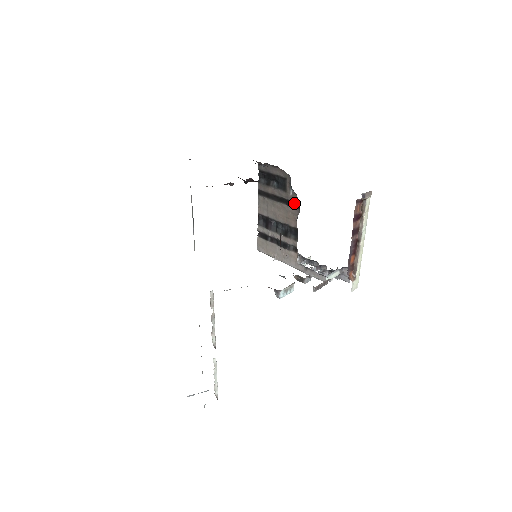
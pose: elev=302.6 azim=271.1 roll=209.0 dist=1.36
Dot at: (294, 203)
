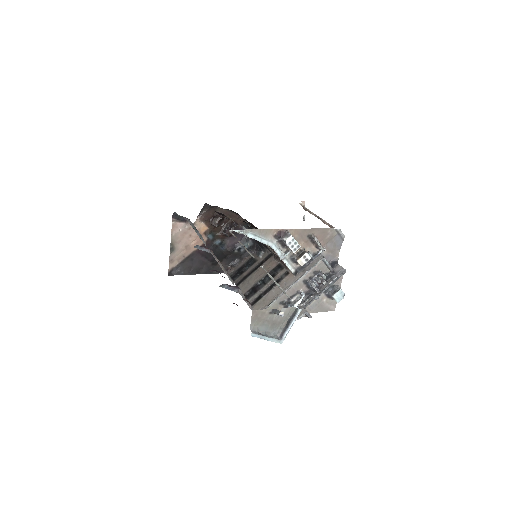
Dot at: (266, 258)
